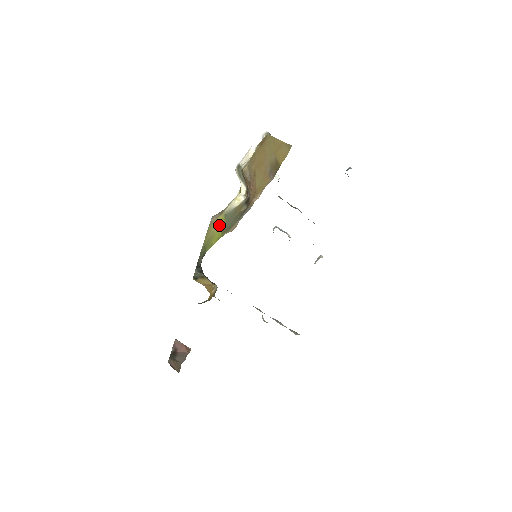
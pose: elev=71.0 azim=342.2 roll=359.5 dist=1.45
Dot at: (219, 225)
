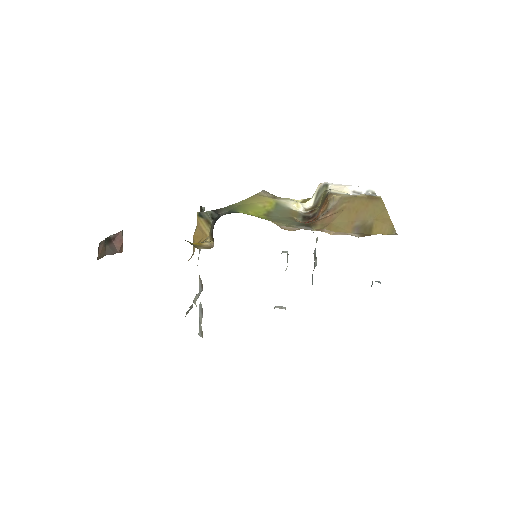
Dot at: (266, 205)
